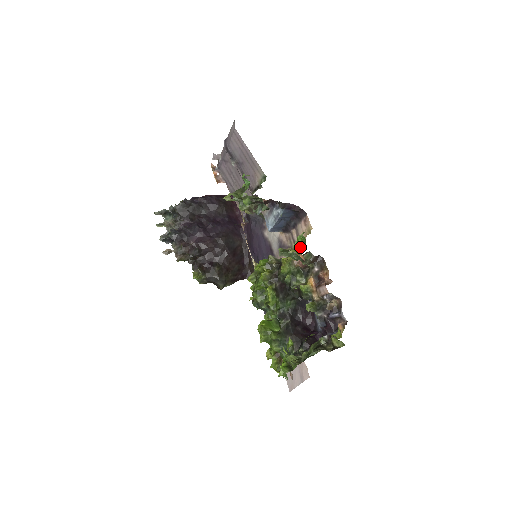
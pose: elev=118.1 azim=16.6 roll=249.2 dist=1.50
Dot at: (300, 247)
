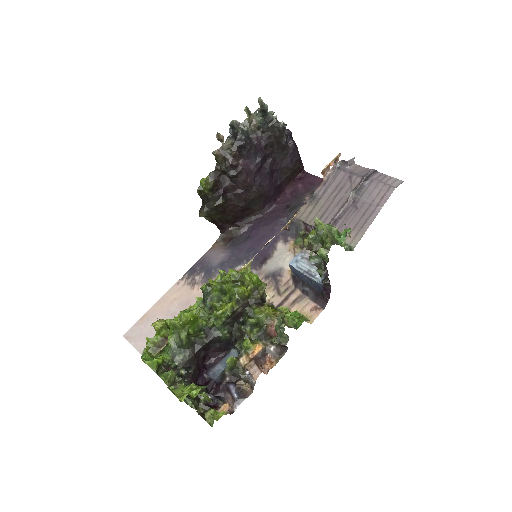
Dot at: (290, 324)
